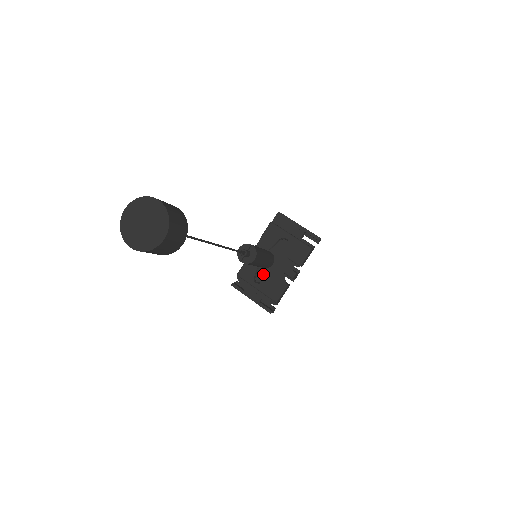
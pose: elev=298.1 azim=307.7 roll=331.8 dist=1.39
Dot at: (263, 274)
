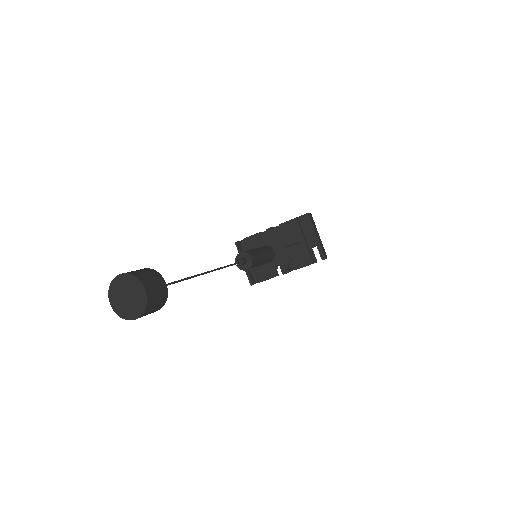
Dot at: occluded
